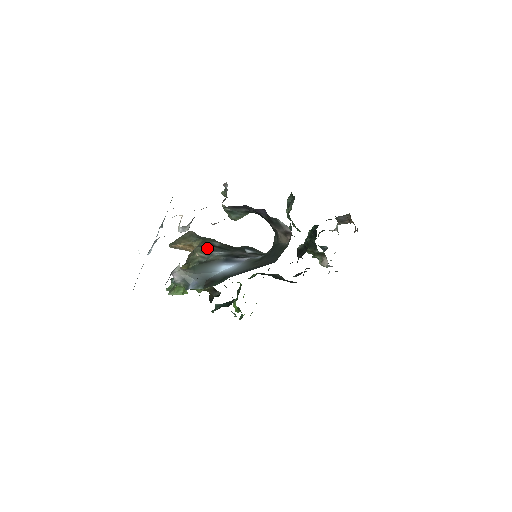
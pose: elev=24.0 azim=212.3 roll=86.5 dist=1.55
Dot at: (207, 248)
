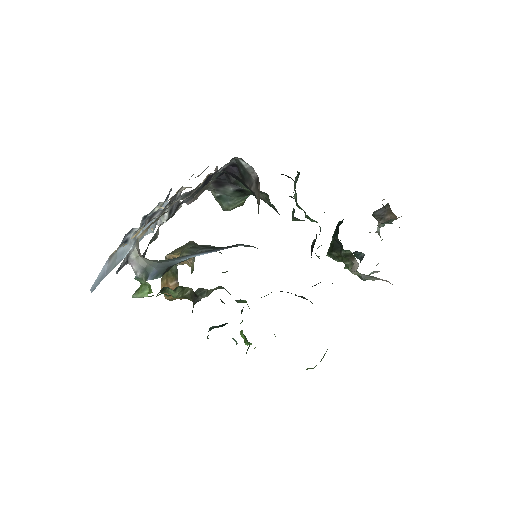
Dot at: (195, 248)
